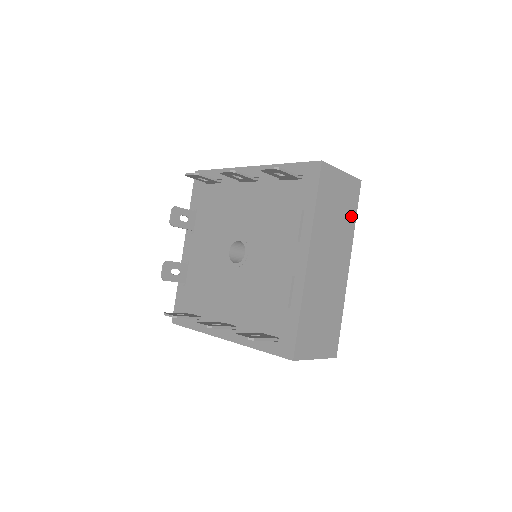
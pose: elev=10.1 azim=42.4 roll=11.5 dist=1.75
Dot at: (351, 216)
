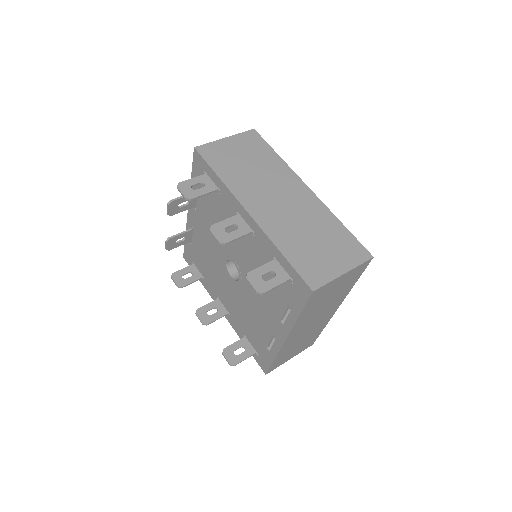
Dot at: (350, 285)
